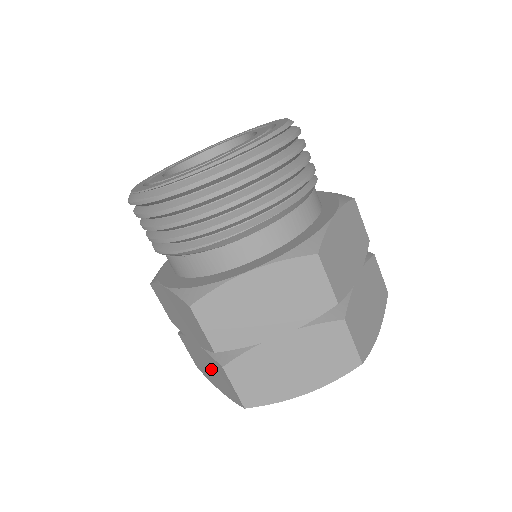
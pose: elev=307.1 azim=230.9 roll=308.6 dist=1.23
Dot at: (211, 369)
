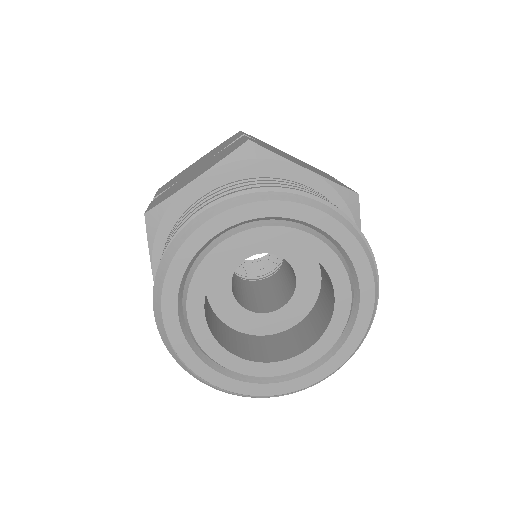
Dot at: occluded
